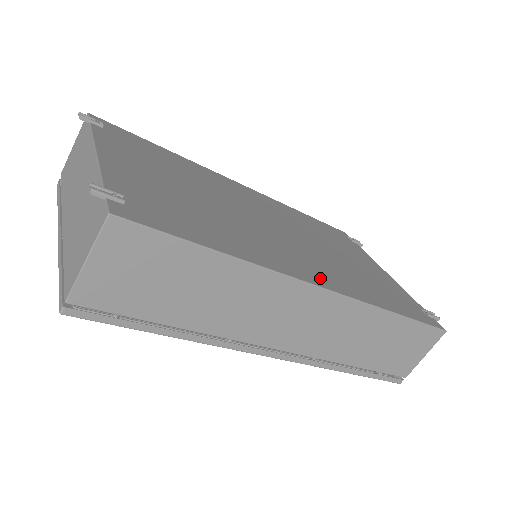
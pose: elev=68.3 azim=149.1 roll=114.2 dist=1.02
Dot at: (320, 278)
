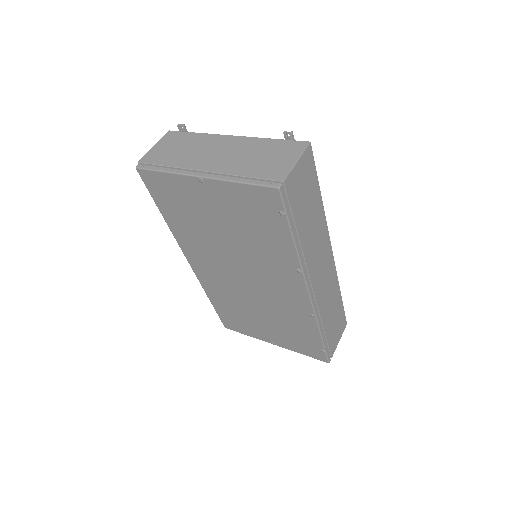
Dot at: occluded
